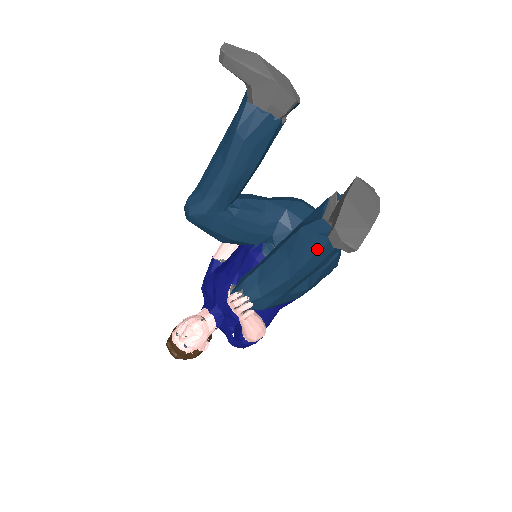
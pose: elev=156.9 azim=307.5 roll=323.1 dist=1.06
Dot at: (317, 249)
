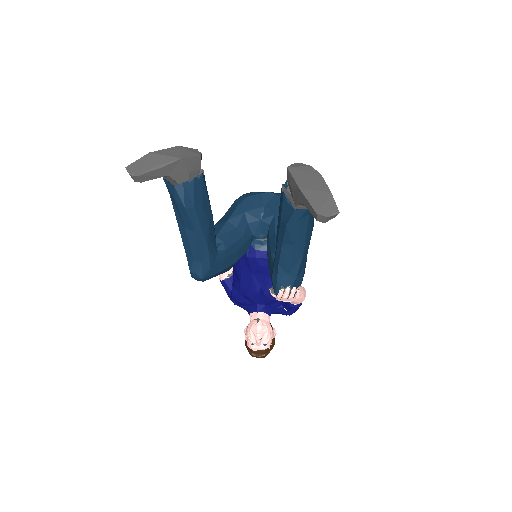
Dot at: (306, 226)
